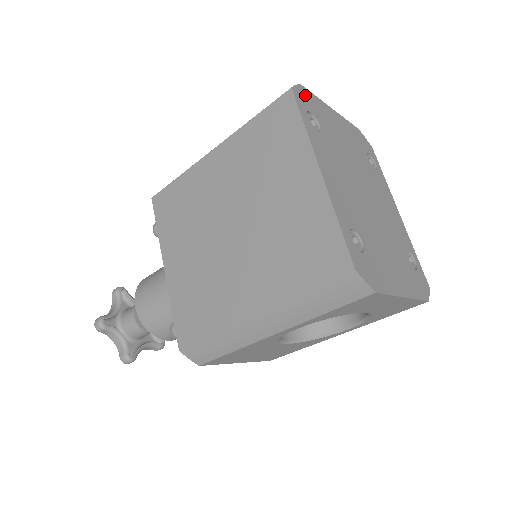
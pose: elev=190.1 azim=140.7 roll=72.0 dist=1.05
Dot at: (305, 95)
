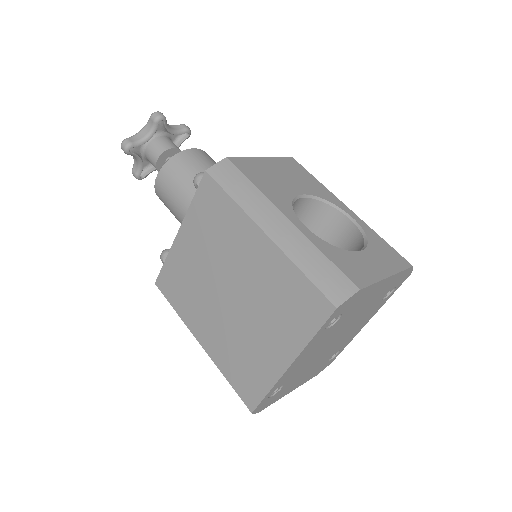
Dot at: (353, 299)
